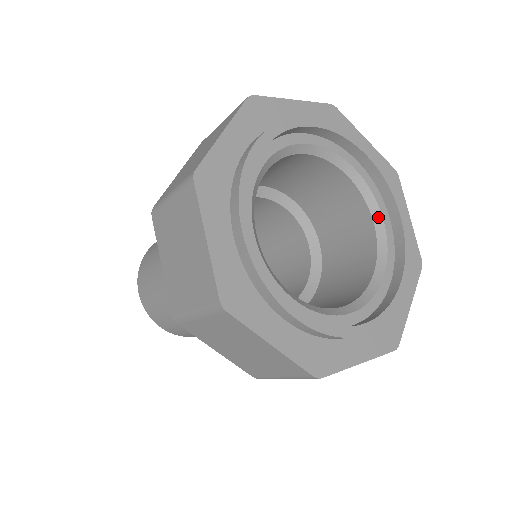
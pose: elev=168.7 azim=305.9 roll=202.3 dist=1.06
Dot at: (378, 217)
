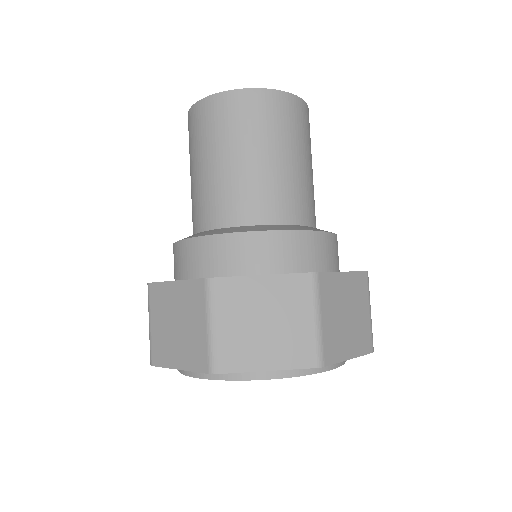
Dot at: occluded
